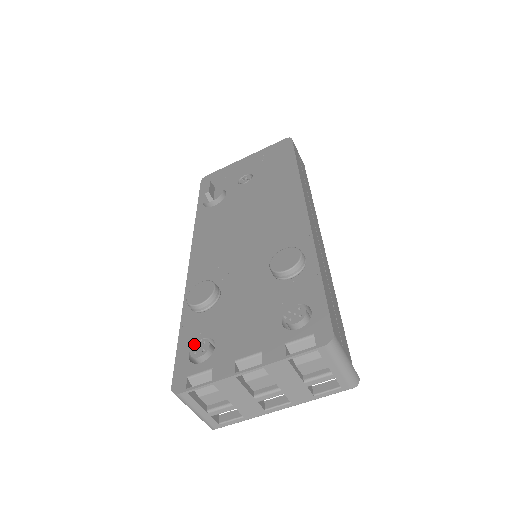
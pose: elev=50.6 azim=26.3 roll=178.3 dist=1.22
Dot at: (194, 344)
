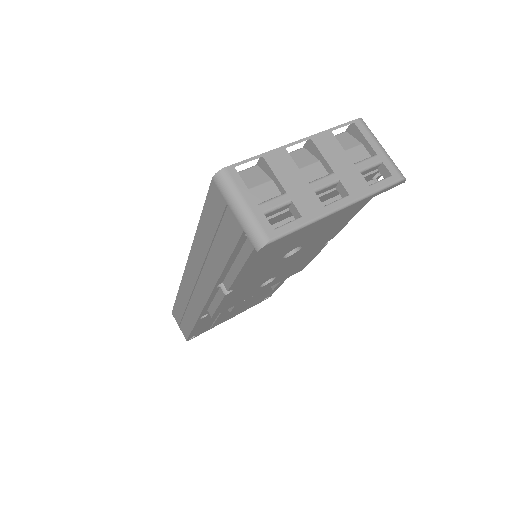
Dot at: occluded
